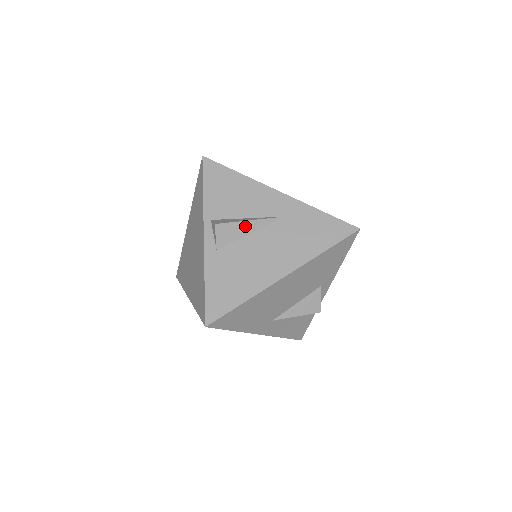
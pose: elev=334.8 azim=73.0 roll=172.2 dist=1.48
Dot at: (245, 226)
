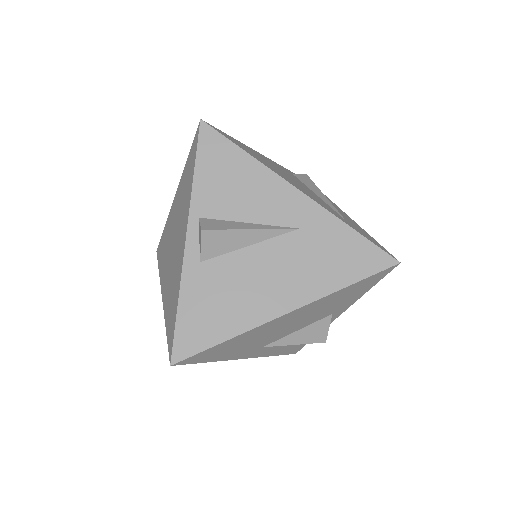
Dot at: (243, 236)
